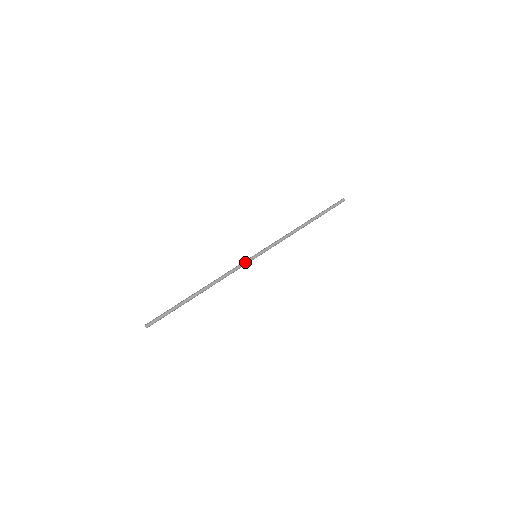
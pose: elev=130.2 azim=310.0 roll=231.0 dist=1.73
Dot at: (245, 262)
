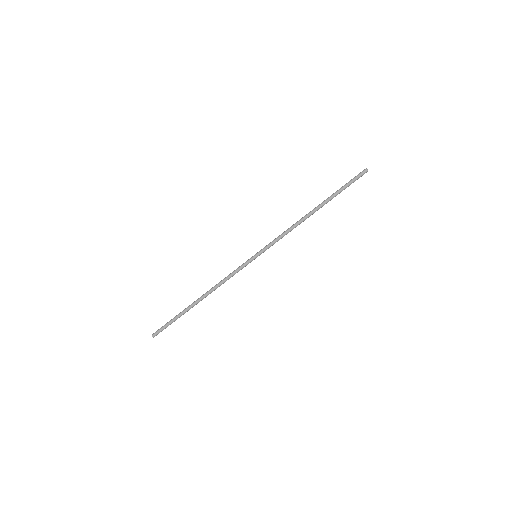
Dot at: (243, 265)
